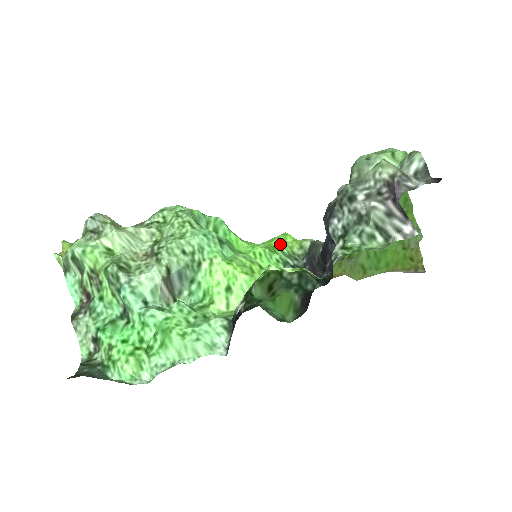
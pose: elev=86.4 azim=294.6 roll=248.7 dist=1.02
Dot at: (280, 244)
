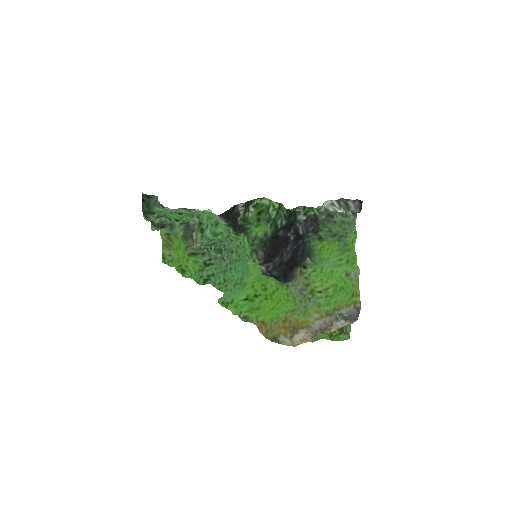
Dot at: (272, 277)
